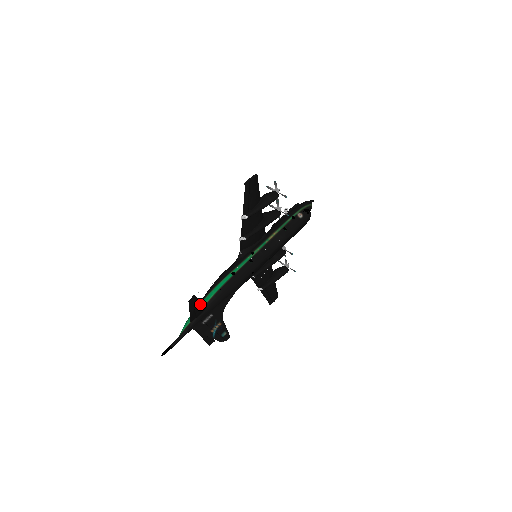
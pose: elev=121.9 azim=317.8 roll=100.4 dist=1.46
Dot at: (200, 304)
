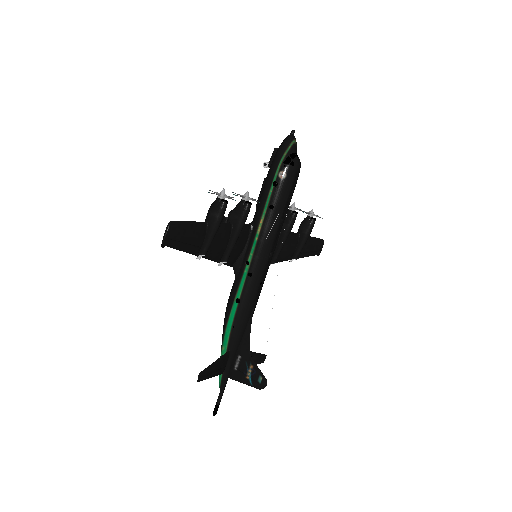
Dot at: (217, 363)
